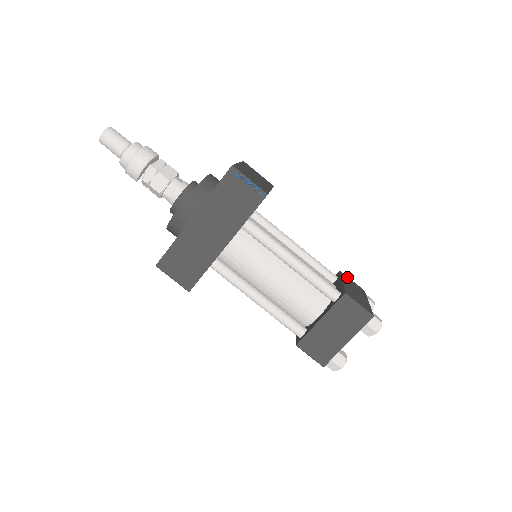
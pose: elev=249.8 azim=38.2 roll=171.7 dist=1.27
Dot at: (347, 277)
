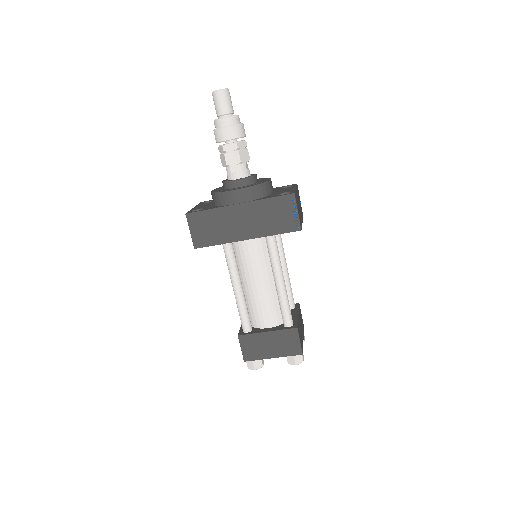
Dot at: occluded
